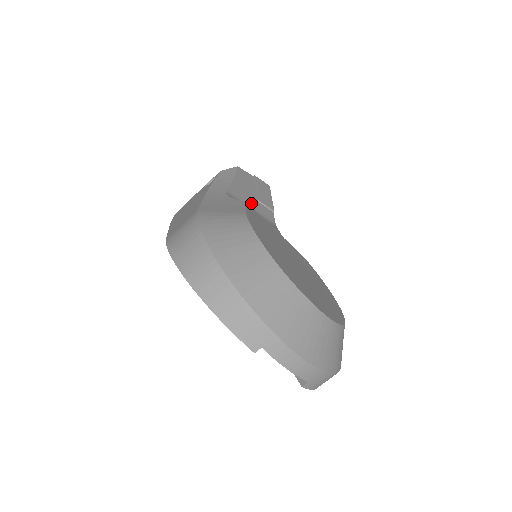
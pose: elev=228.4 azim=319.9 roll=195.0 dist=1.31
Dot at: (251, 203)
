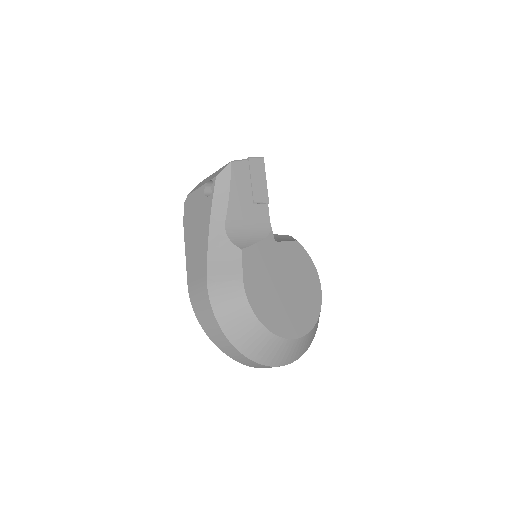
Dot at: (247, 215)
